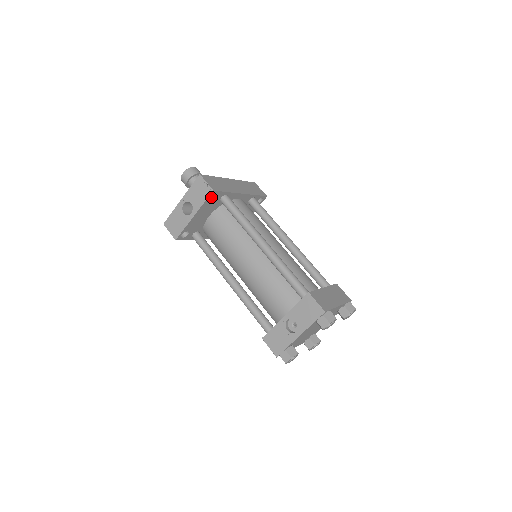
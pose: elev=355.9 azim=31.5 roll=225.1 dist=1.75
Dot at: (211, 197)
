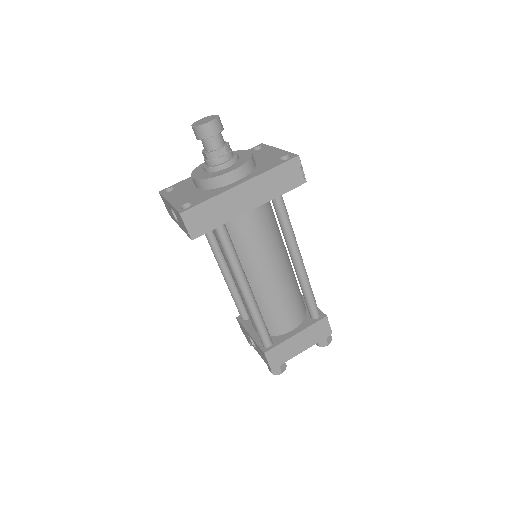
Dot at: occluded
